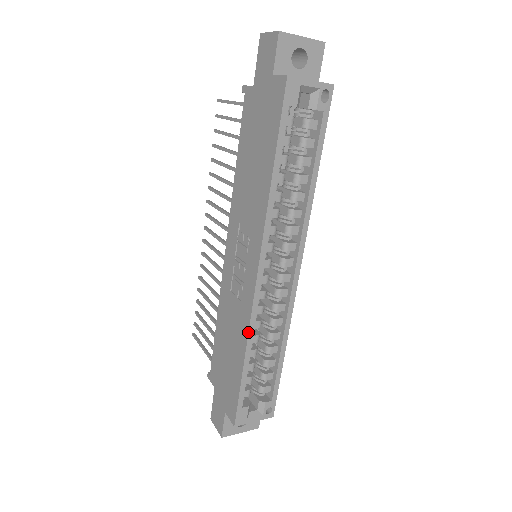
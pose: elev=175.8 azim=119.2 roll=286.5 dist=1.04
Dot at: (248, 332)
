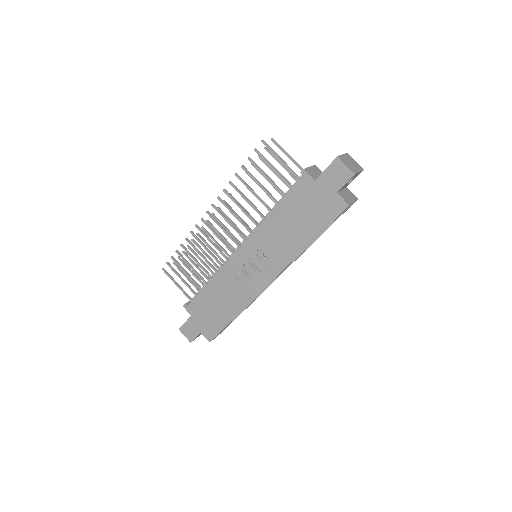
Dot at: occluded
